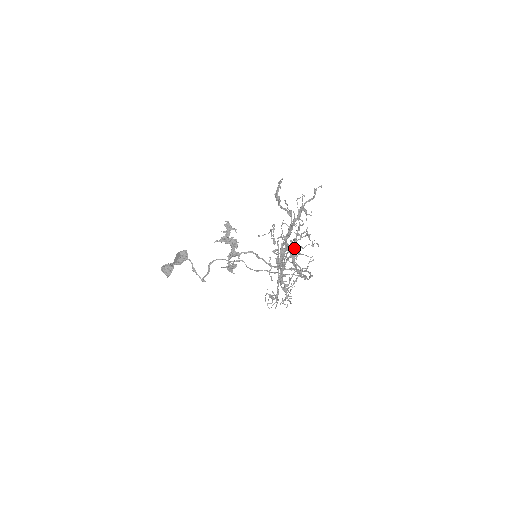
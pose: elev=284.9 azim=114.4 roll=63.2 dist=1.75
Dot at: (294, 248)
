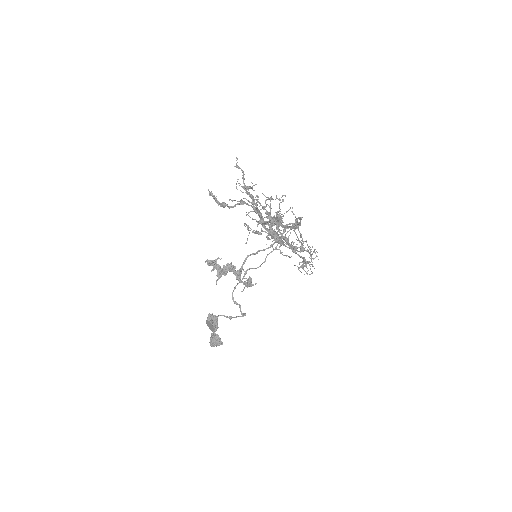
Dot at: (276, 219)
